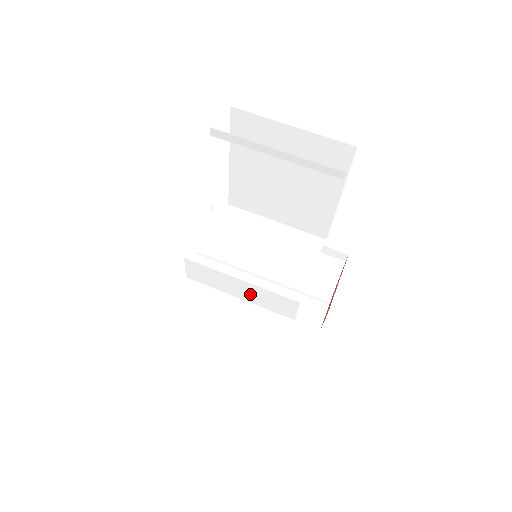
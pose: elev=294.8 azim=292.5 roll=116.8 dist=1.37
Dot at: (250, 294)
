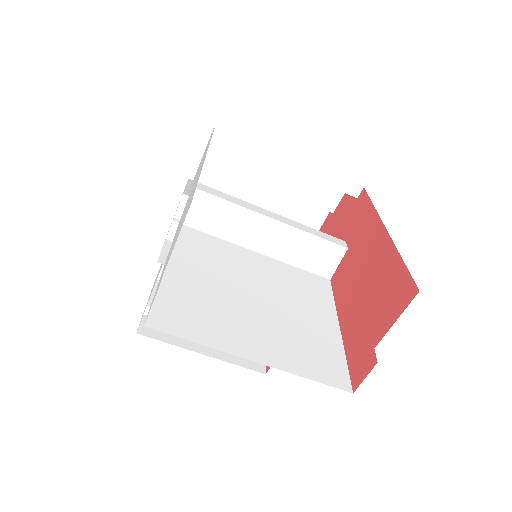
Dot at: occluded
